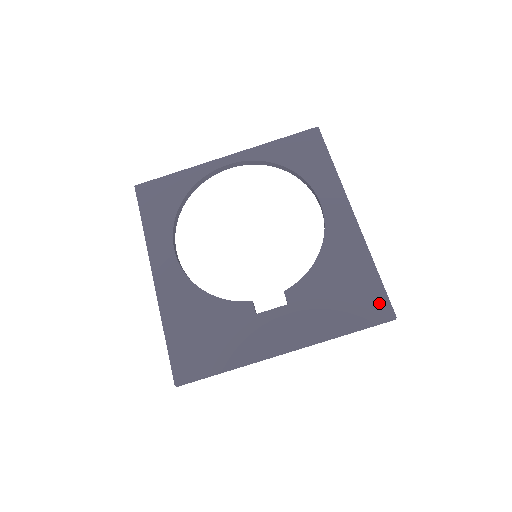
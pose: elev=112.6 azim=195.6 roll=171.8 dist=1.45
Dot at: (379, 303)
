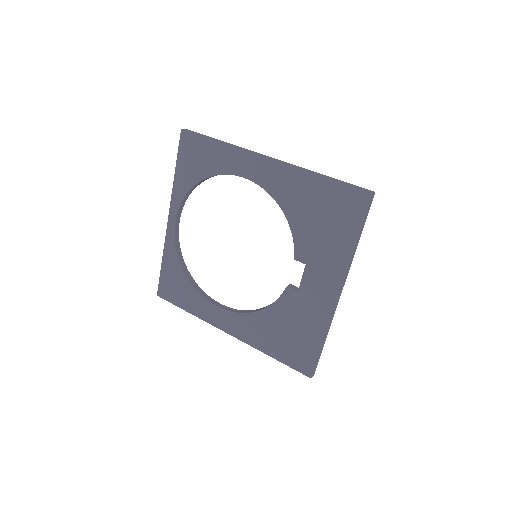
Dot at: (352, 197)
